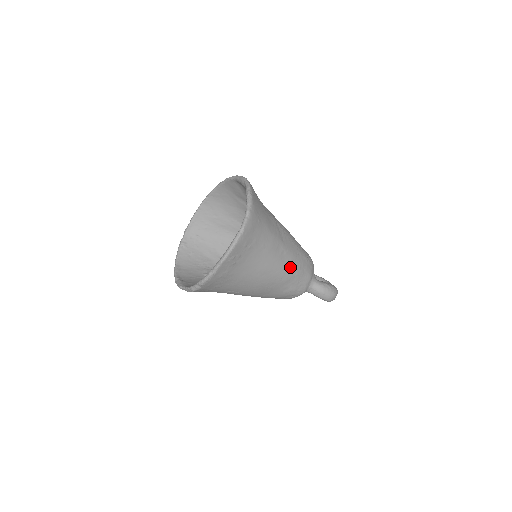
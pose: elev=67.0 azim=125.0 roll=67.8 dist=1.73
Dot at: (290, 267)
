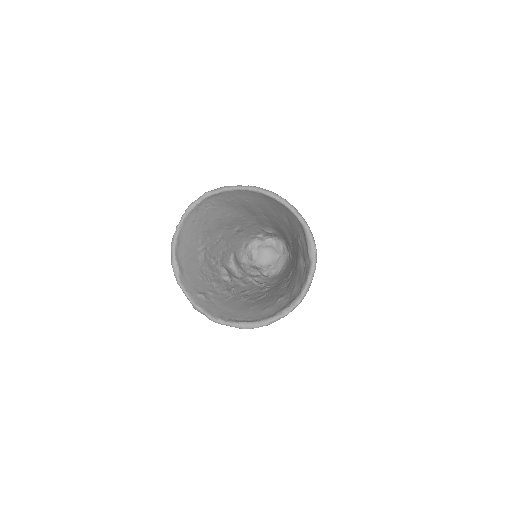
Dot at: occluded
